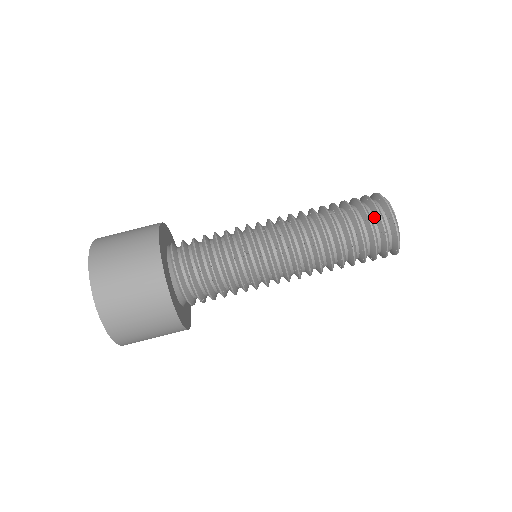
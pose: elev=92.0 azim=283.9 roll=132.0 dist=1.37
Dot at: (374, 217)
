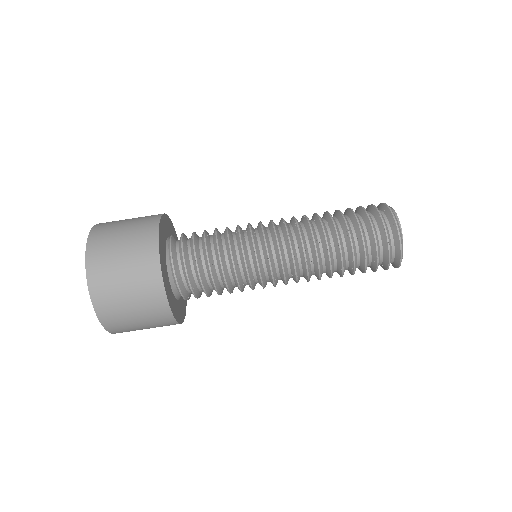
Dot at: (381, 240)
